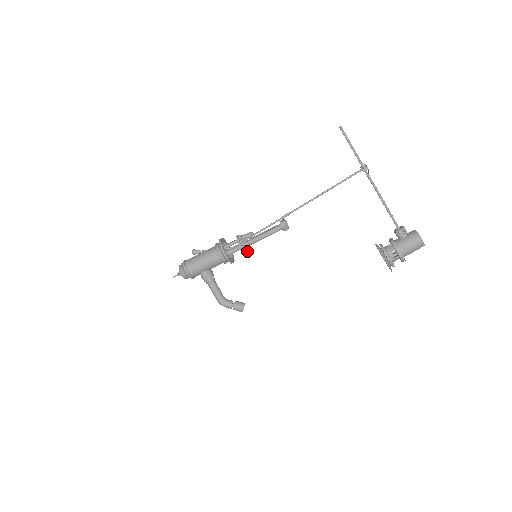
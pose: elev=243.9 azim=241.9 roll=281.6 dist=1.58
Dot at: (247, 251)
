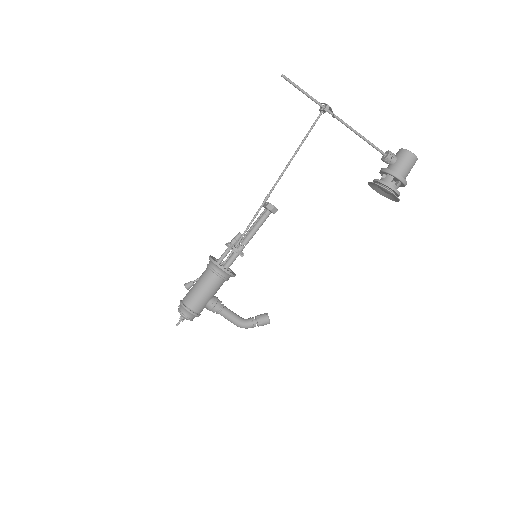
Dot at: occluded
